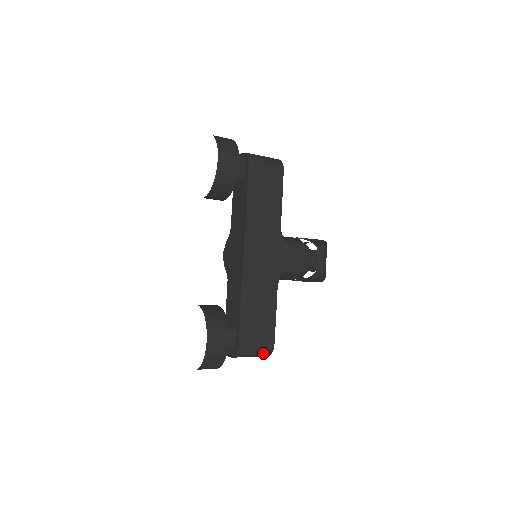
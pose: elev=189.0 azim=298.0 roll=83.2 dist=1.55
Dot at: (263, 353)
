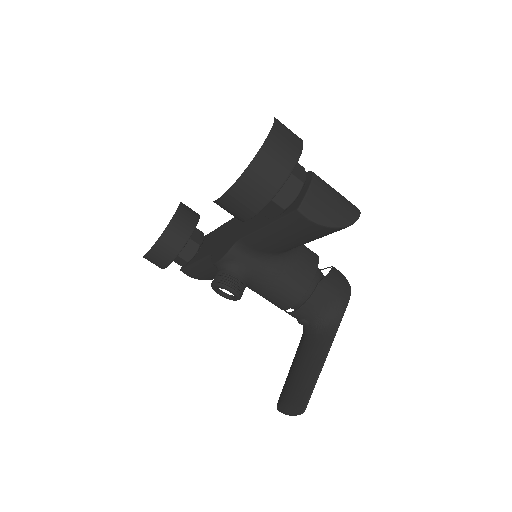
Dot at: (347, 201)
